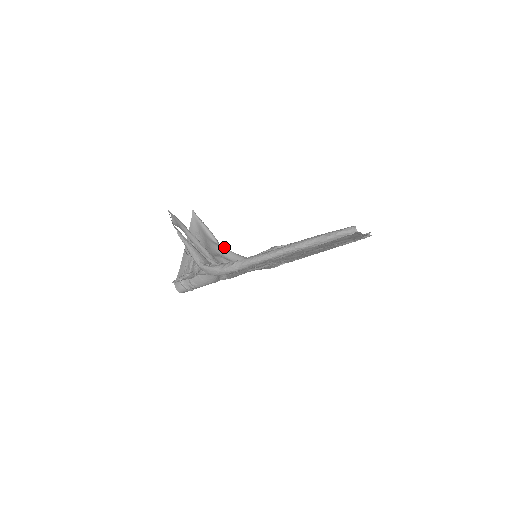
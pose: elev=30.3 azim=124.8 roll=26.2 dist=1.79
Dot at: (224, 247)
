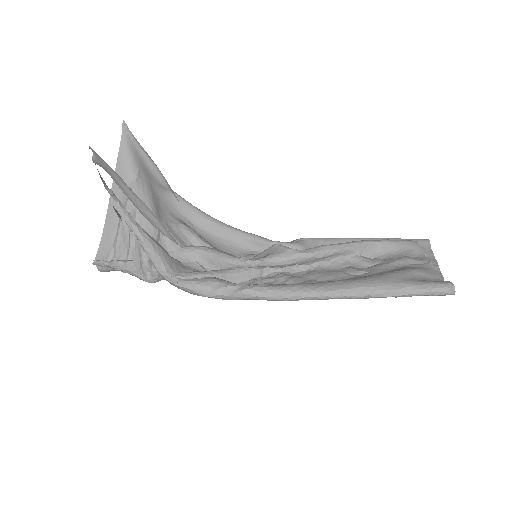
Dot at: (180, 197)
